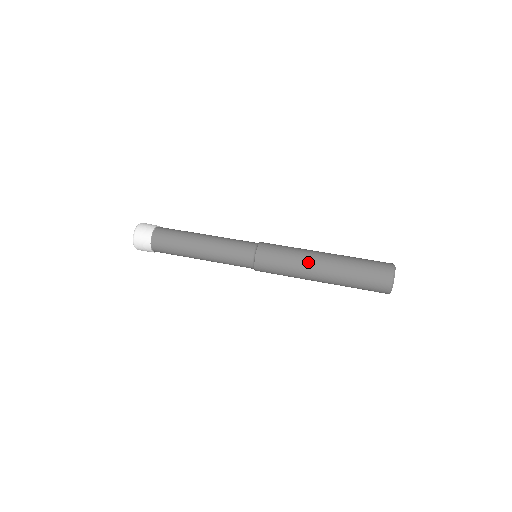
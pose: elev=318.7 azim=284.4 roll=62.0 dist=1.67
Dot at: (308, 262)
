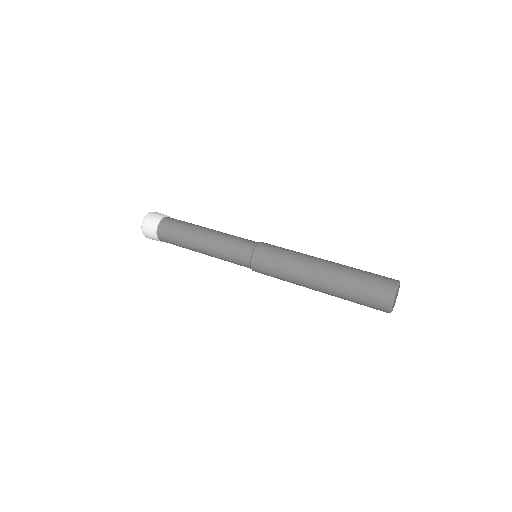
Dot at: (307, 262)
